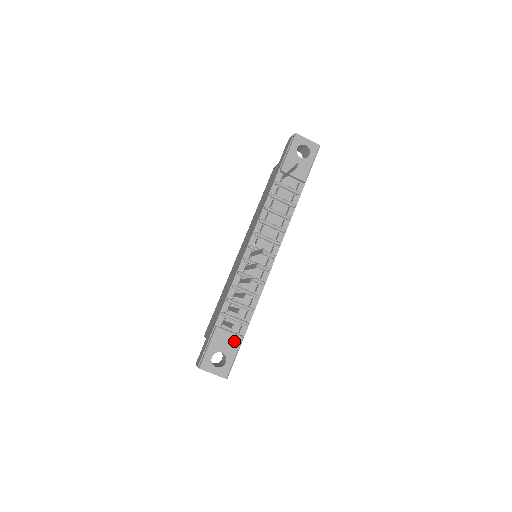
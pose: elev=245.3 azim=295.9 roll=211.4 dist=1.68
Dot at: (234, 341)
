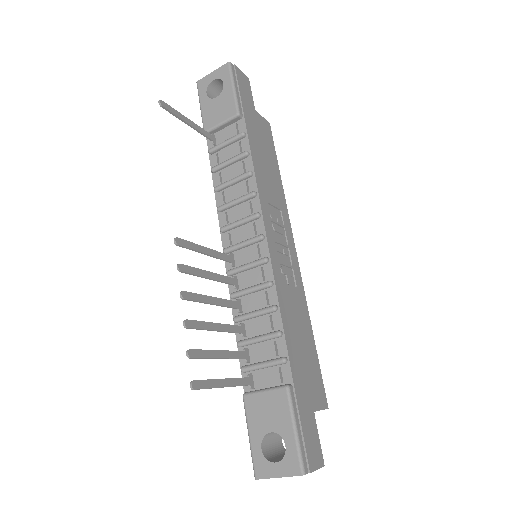
Dot at: (277, 401)
